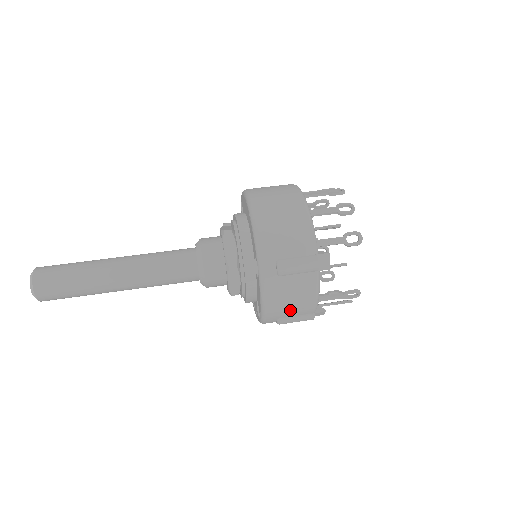
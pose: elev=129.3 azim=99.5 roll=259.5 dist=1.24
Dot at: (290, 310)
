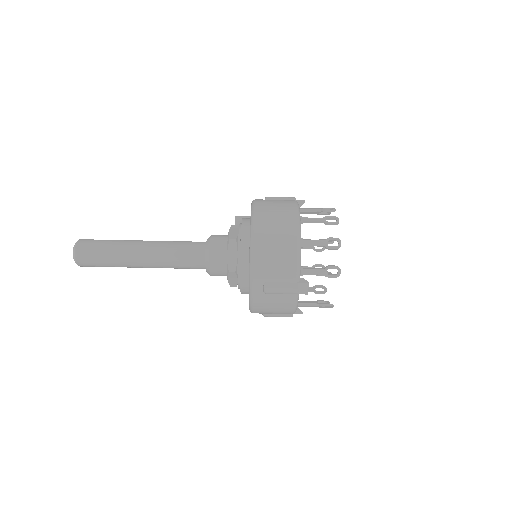
Dot at: (272, 312)
